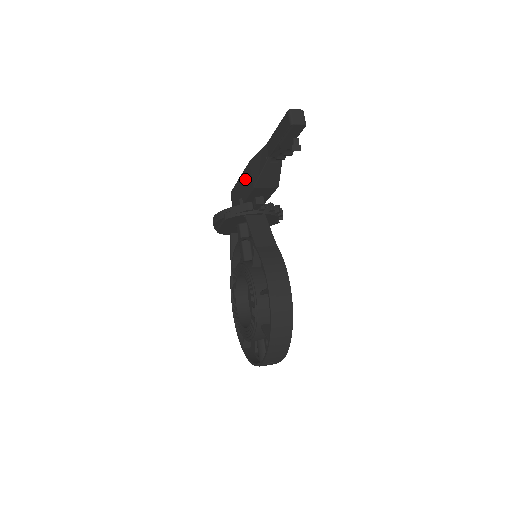
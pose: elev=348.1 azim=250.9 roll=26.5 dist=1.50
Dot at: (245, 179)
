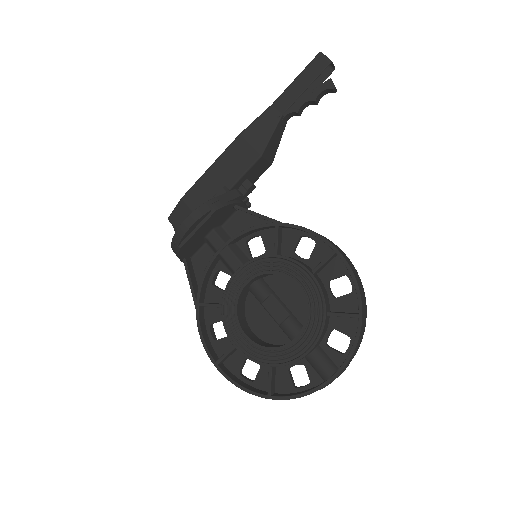
Dot at: (232, 159)
